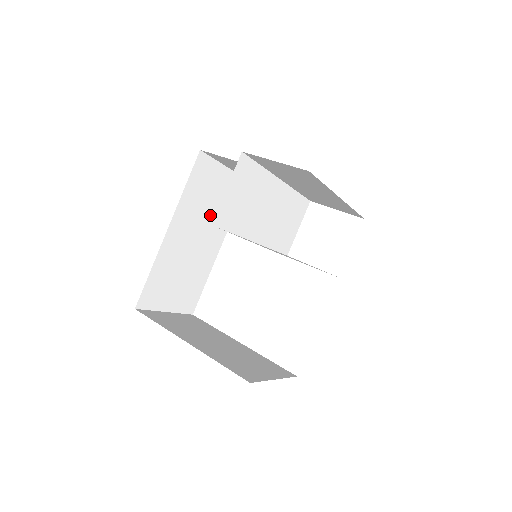
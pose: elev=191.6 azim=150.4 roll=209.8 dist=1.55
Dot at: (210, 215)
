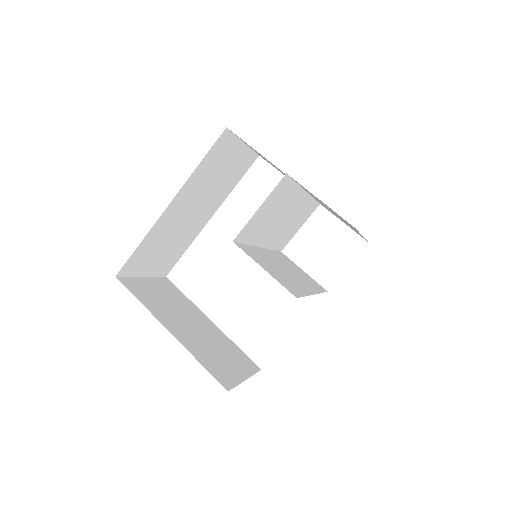
Dot at: (213, 189)
